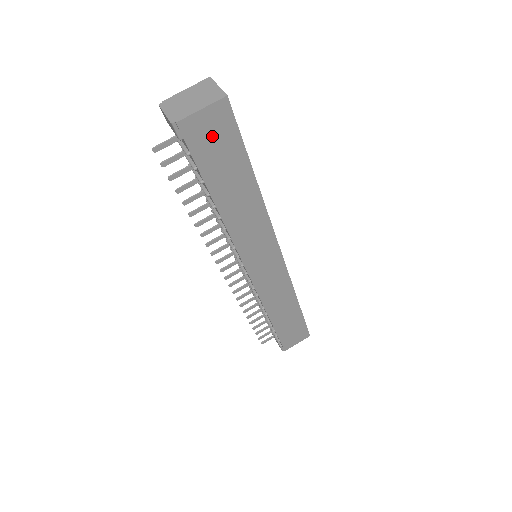
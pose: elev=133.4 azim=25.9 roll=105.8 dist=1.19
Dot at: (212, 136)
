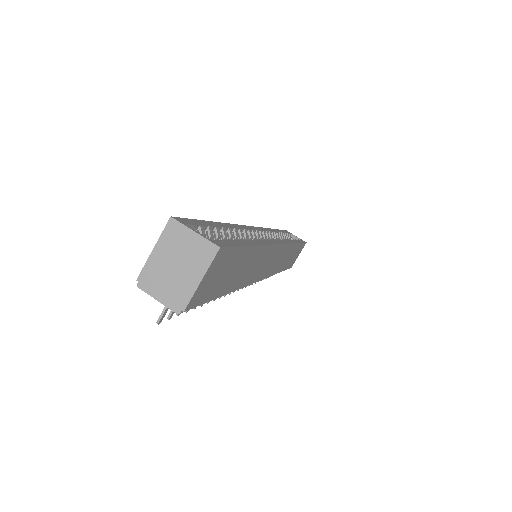
Dot at: (215, 277)
